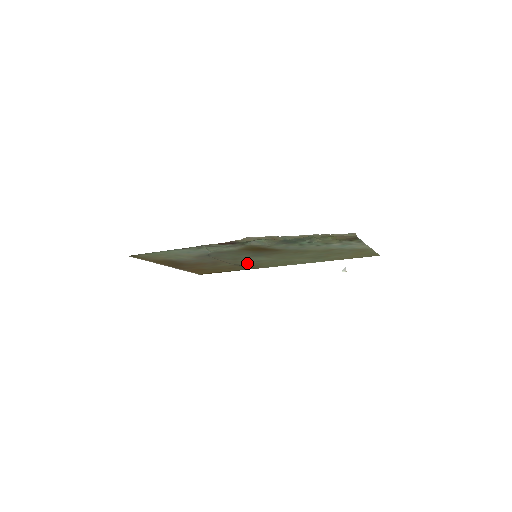
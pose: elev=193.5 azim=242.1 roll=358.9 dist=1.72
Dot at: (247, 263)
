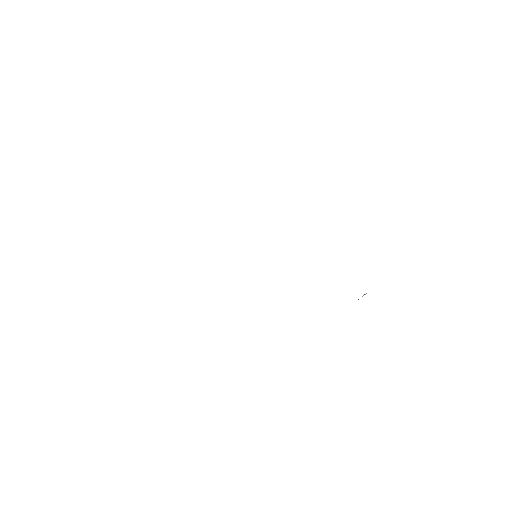
Dot at: occluded
